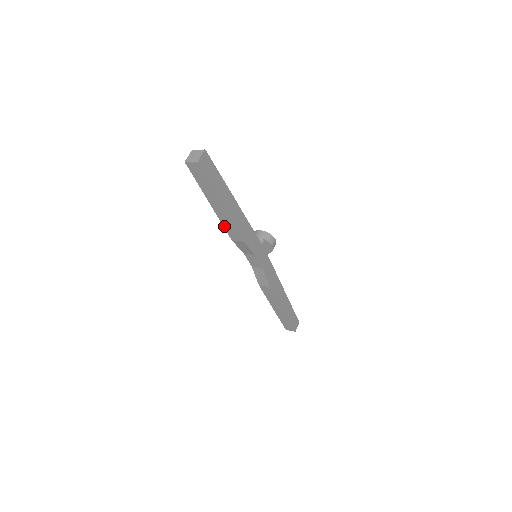
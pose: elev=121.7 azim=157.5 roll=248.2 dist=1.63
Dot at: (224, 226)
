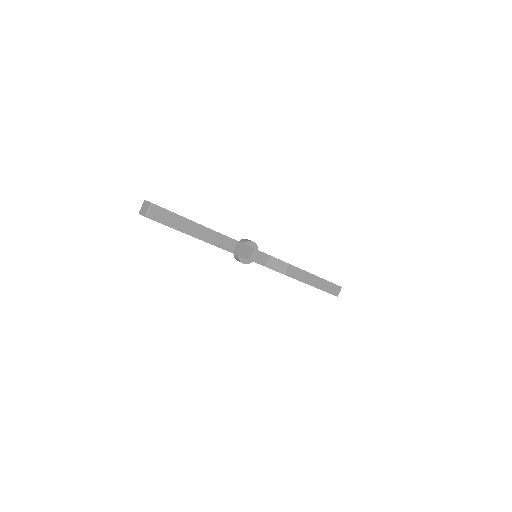
Dot at: (217, 246)
